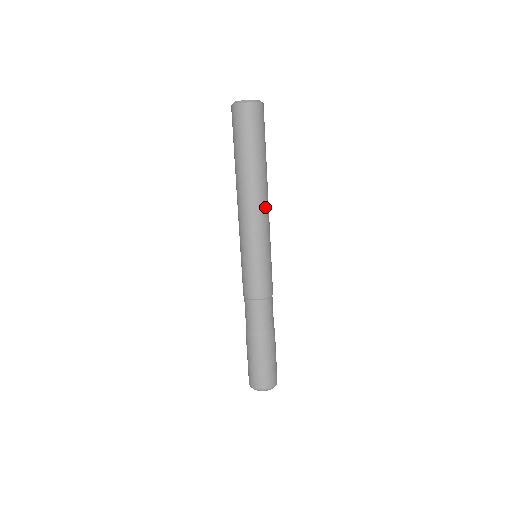
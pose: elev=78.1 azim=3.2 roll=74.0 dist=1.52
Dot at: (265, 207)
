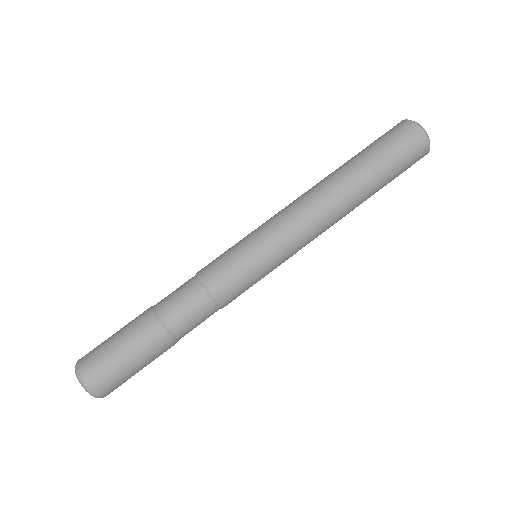
Dot at: (313, 207)
